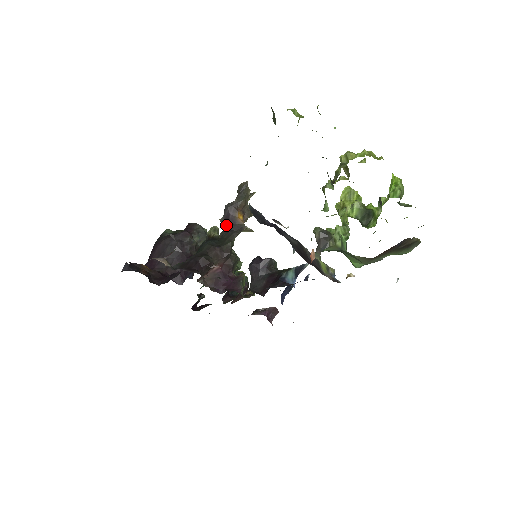
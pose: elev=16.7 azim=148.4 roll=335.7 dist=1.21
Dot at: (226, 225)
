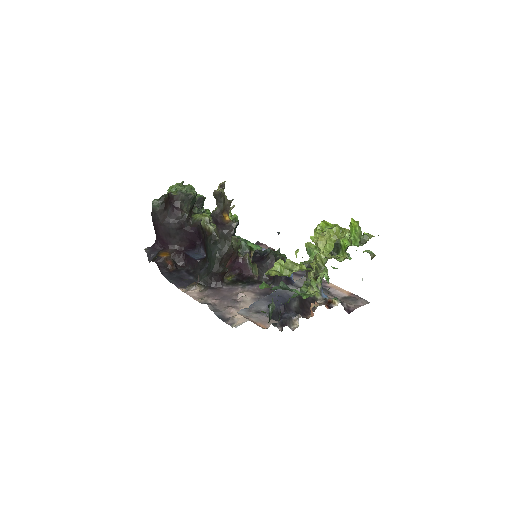
Dot at: (218, 226)
